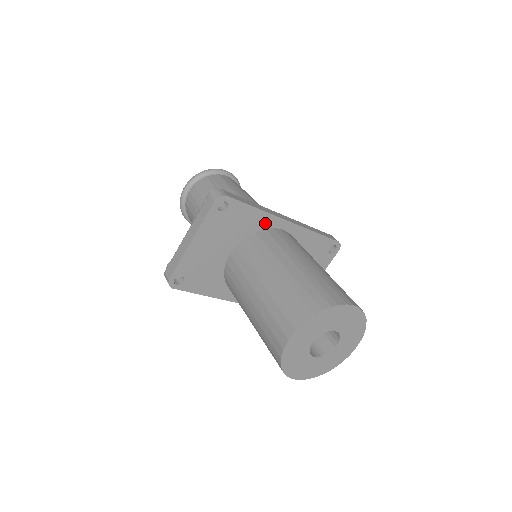
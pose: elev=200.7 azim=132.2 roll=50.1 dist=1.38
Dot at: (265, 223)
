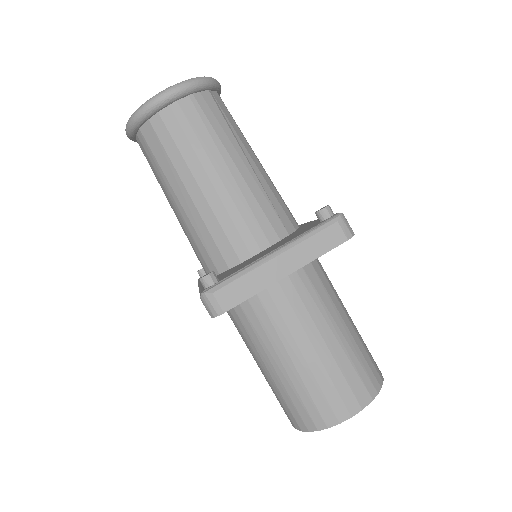
Dot at: occluded
